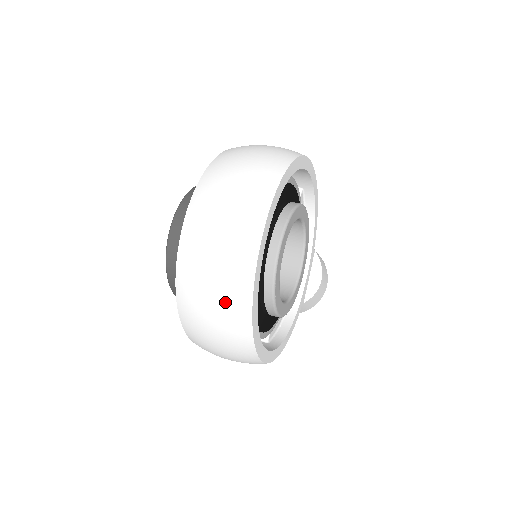
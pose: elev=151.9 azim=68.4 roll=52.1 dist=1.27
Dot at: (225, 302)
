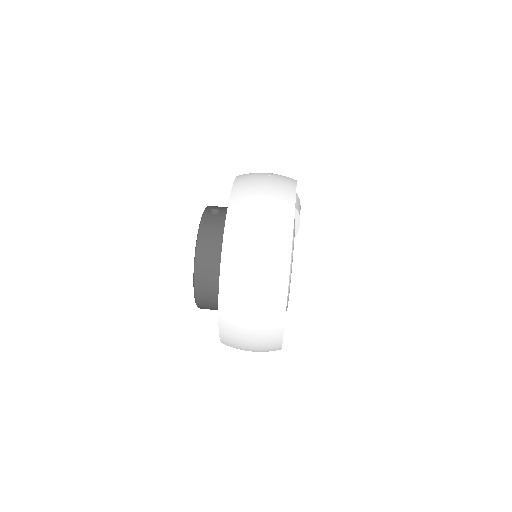
Dot at: (262, 348)
